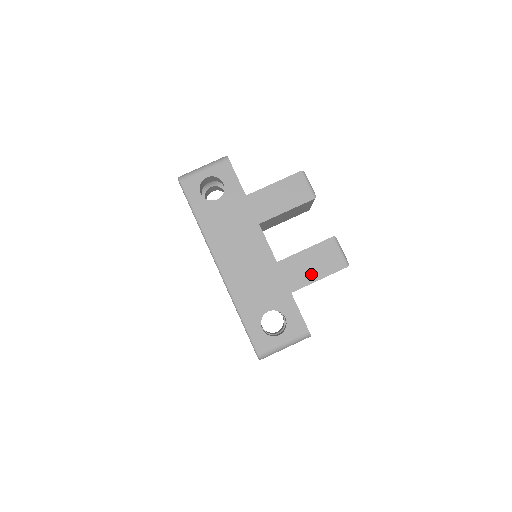
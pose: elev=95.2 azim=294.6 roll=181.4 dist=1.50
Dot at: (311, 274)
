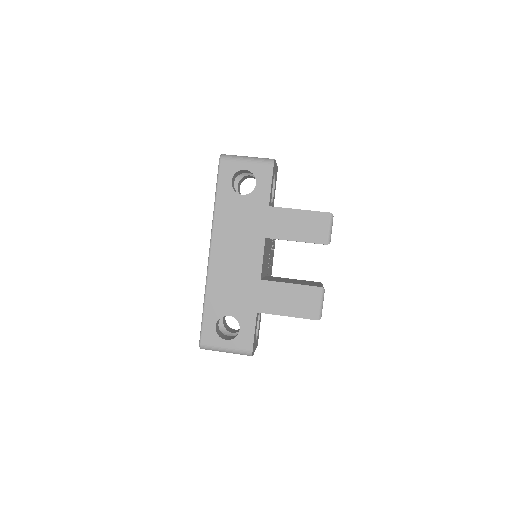
Dot at: (283, 307)
